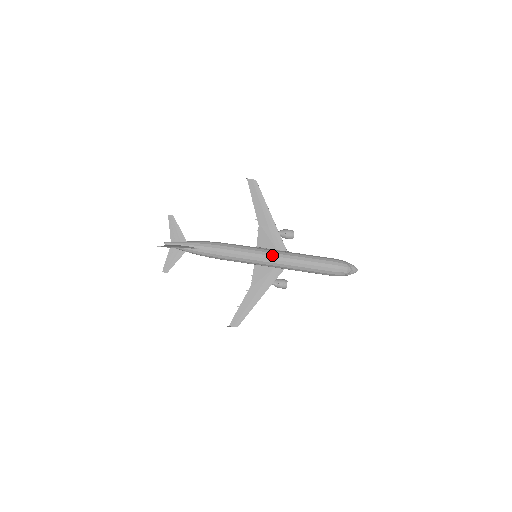
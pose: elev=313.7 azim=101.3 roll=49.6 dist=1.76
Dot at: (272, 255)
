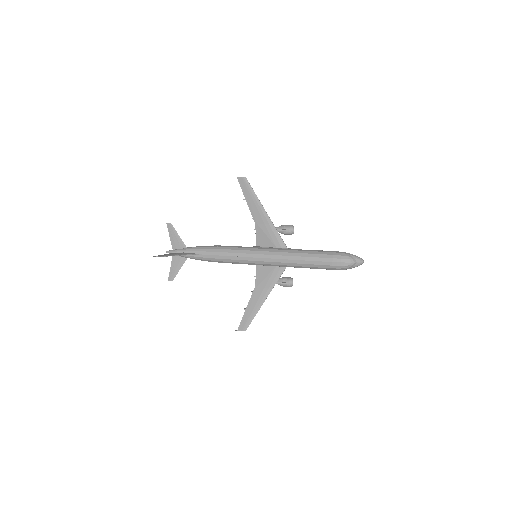
Dot at: (270, 254)
